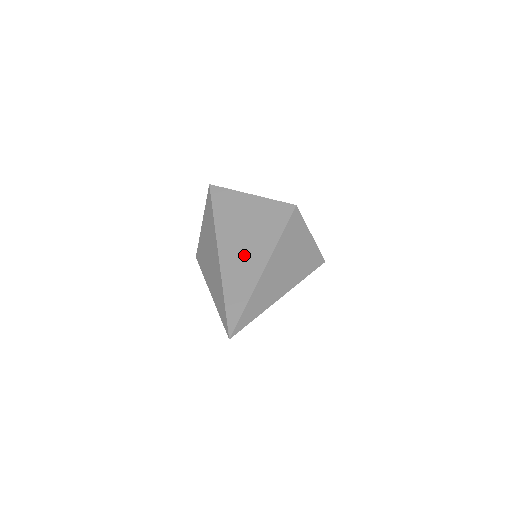
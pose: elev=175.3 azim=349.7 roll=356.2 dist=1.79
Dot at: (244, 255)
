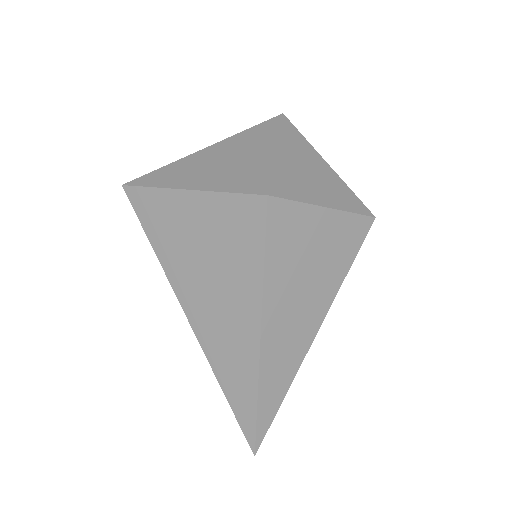
Dot at: (222, 319)
